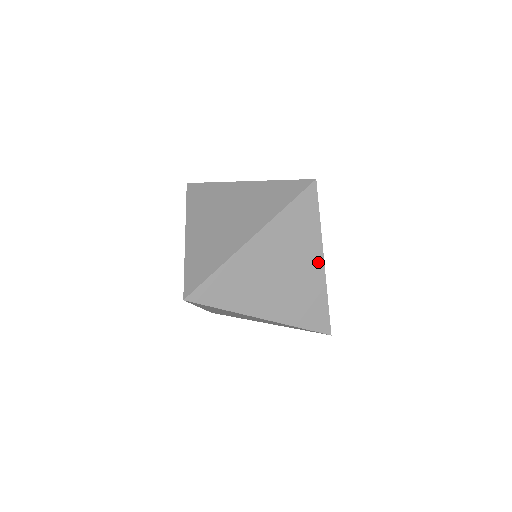
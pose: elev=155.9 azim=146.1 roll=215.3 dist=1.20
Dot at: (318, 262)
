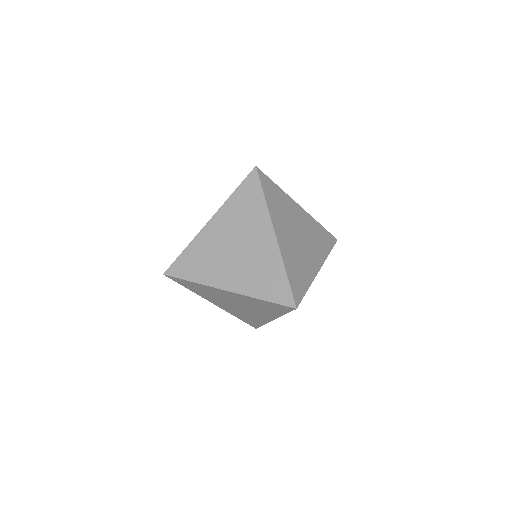
Dot at: (299, 210)
